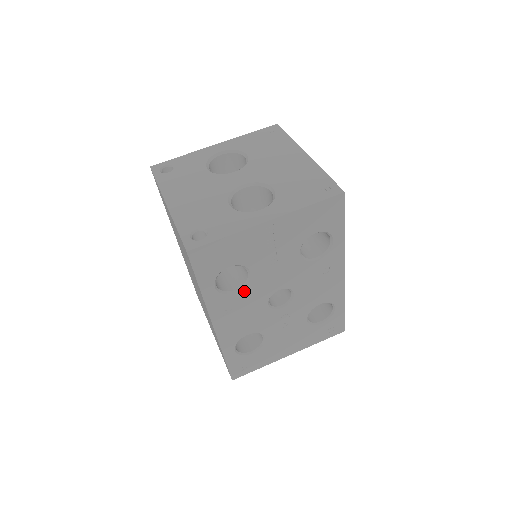
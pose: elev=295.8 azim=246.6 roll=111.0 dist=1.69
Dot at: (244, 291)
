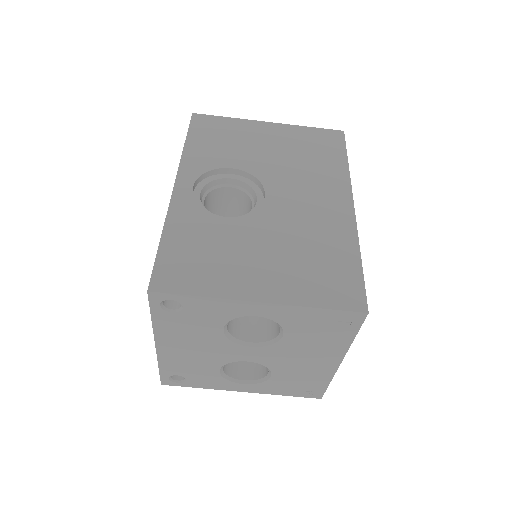
Dot at: occluded
